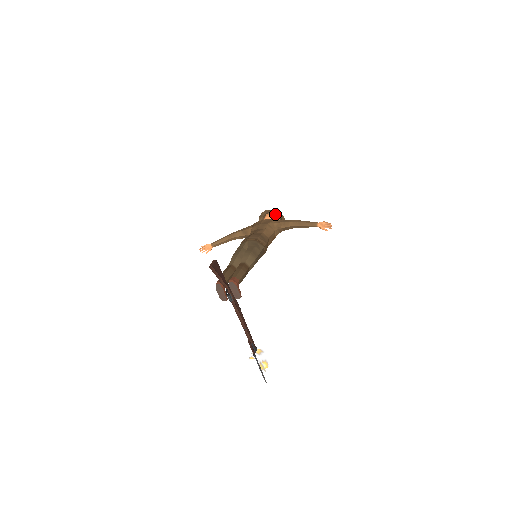
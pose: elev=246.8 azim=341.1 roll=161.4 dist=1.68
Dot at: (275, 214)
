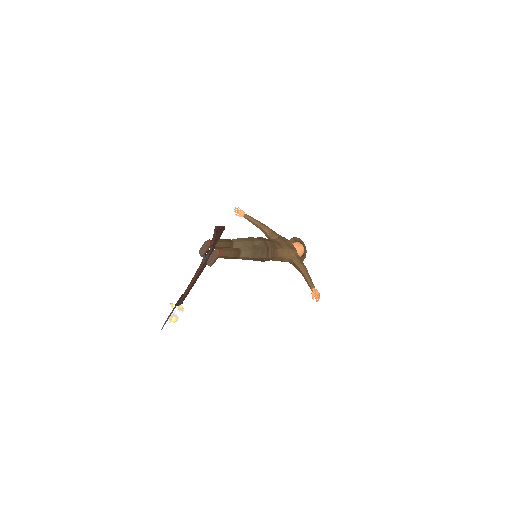
Dot at: (303, 249)
